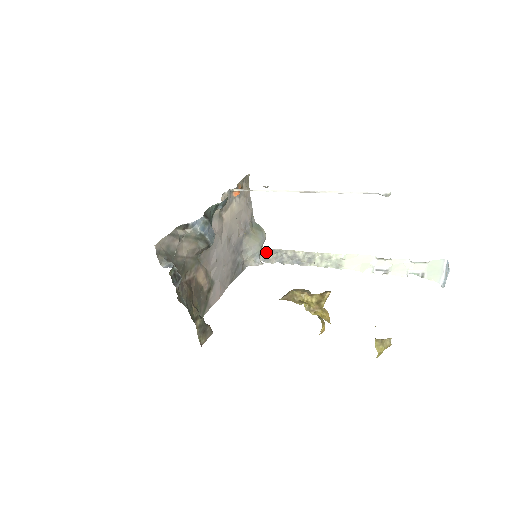
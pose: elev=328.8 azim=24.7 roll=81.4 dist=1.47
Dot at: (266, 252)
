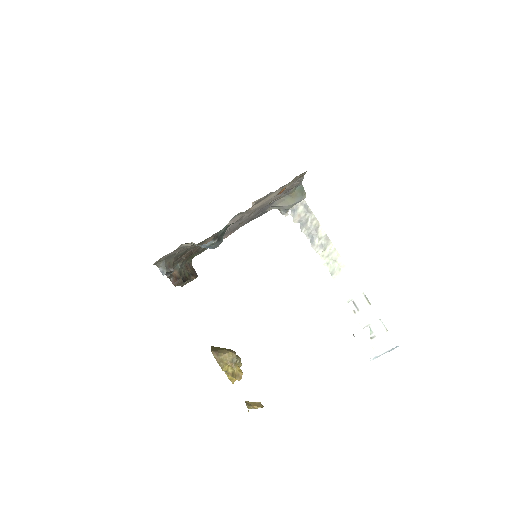
Dot at: (300, 204)
